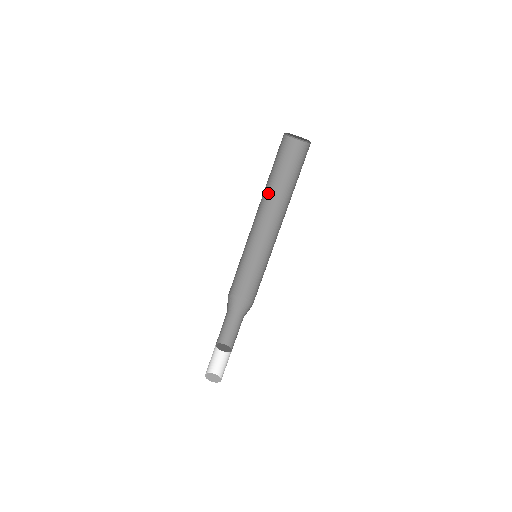
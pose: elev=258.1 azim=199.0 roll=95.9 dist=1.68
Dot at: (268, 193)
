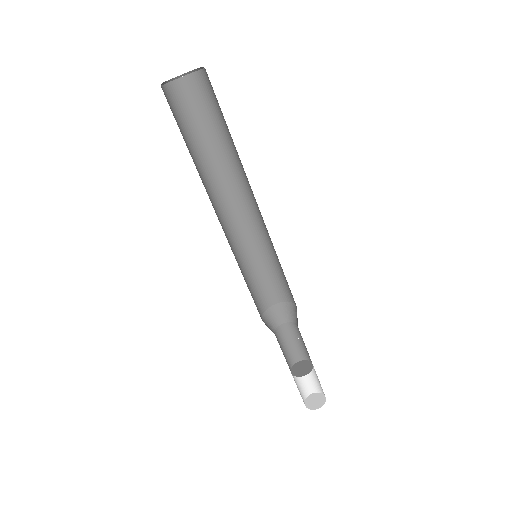
Dot at: (201, 179)
